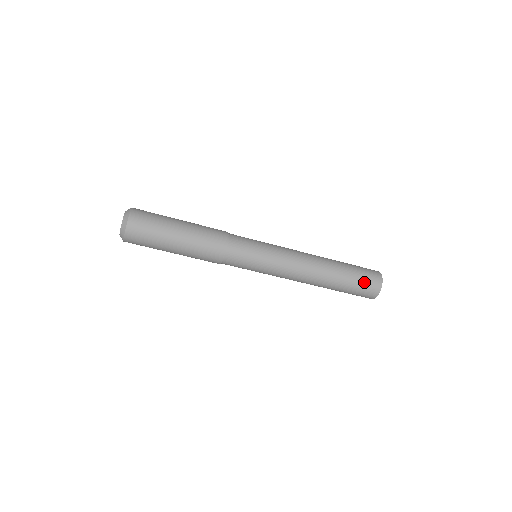
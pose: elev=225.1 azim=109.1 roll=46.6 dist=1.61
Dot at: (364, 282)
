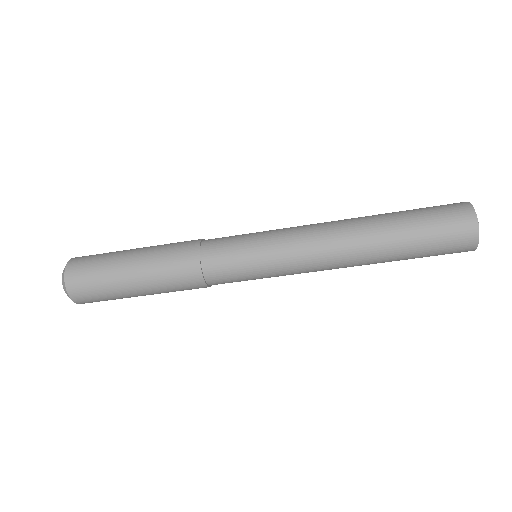
Dot at: (441, 251)
